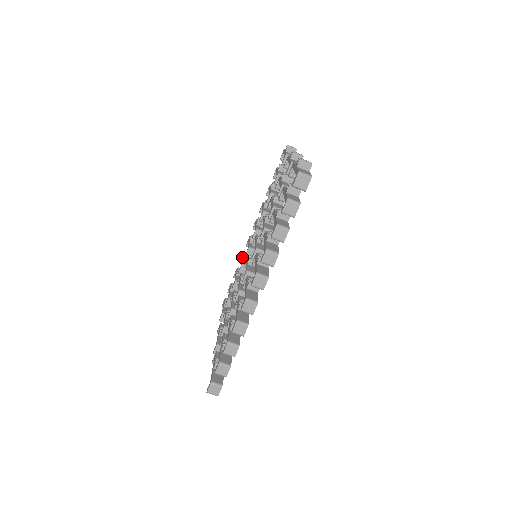
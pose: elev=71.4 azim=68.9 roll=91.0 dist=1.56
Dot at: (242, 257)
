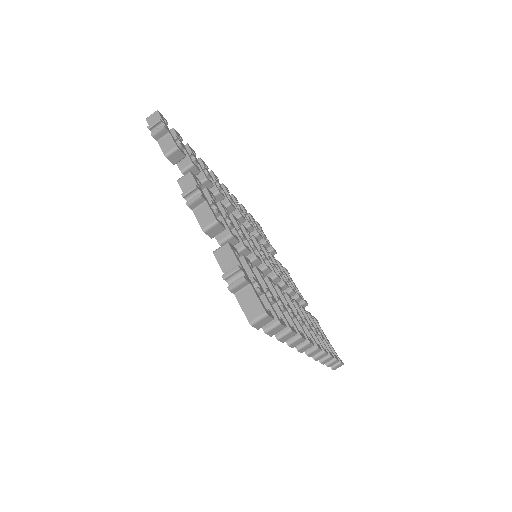
Dot at: occluded
